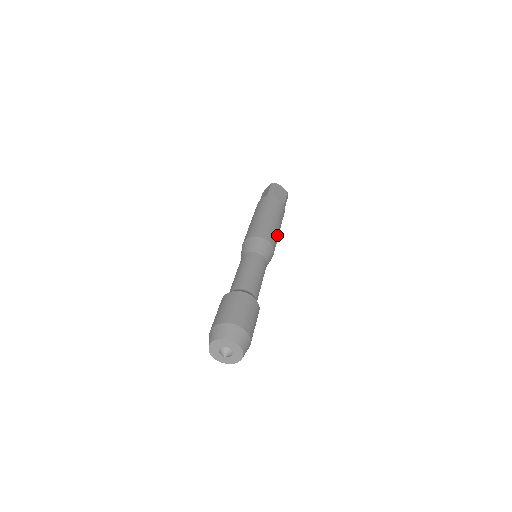
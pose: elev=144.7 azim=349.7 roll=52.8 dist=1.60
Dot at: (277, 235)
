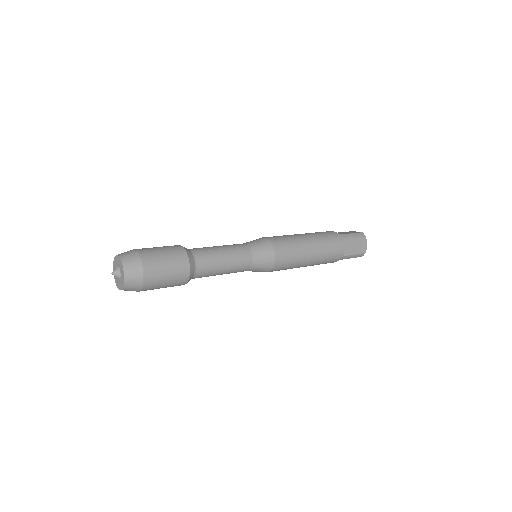
Dot at: (295, 264)
